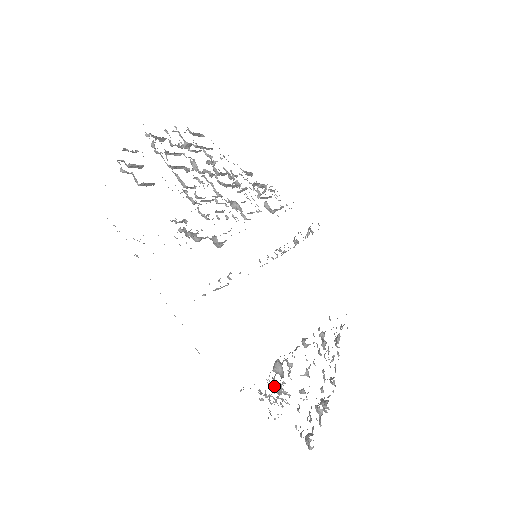
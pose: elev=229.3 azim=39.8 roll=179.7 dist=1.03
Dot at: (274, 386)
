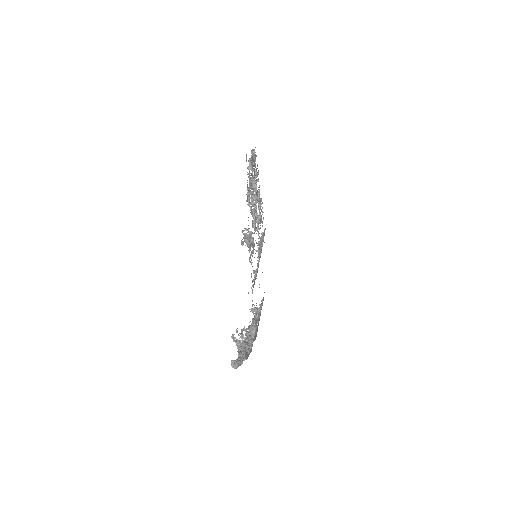
Dot at: (243, 335)
